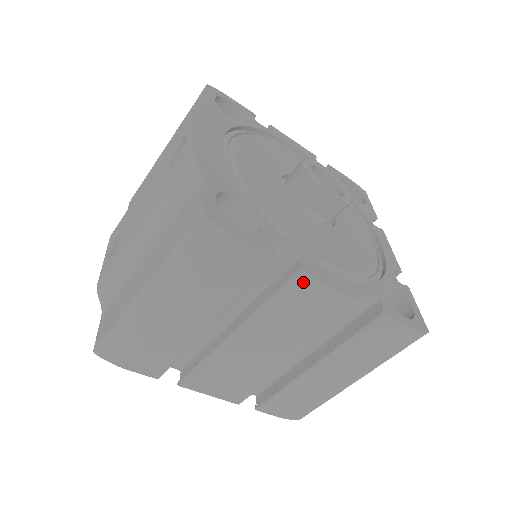
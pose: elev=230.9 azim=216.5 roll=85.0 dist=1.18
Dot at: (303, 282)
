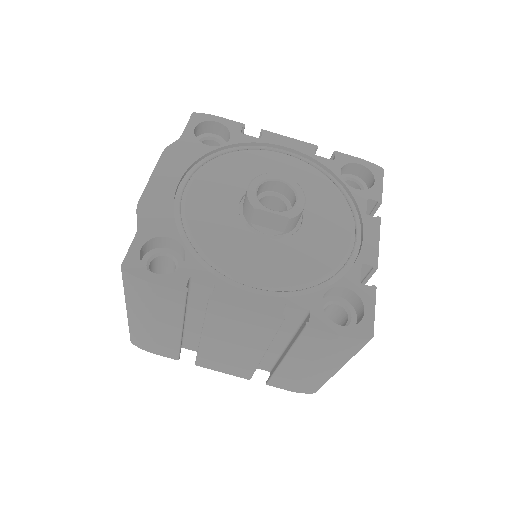
Dot at: (218, 306)
